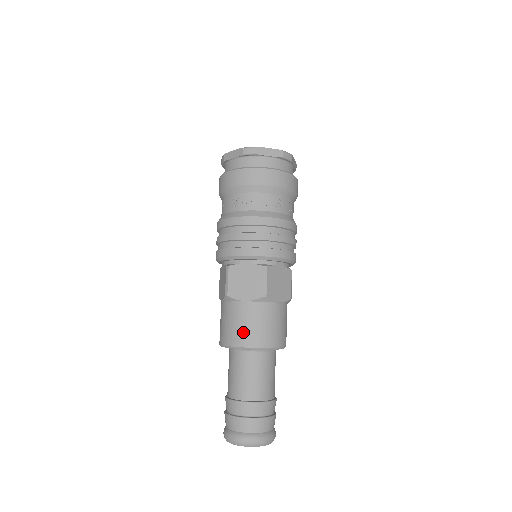
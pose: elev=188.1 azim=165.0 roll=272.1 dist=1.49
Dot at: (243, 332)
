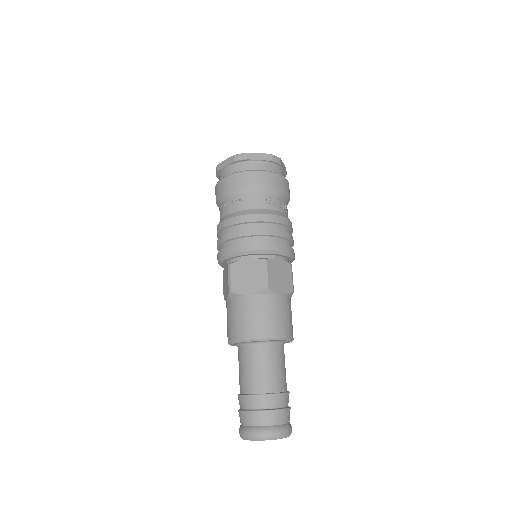
Dot at: (283, 324)
